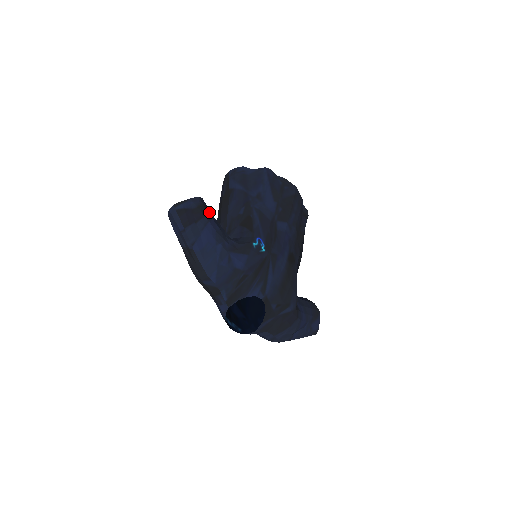
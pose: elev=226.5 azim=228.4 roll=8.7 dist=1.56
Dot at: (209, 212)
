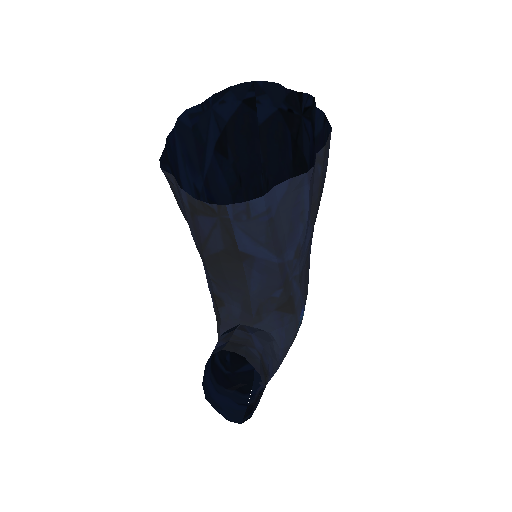
Dot at: (263, 367)
